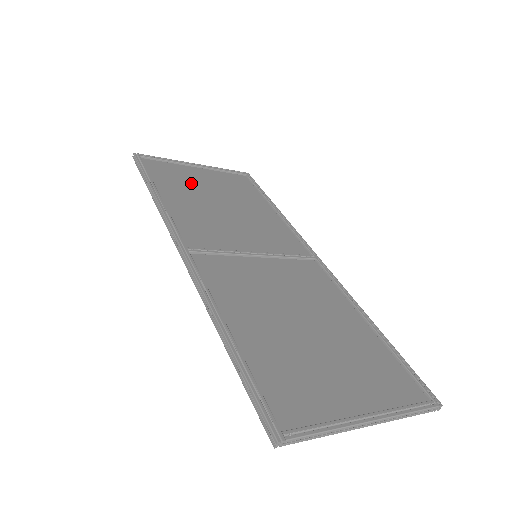
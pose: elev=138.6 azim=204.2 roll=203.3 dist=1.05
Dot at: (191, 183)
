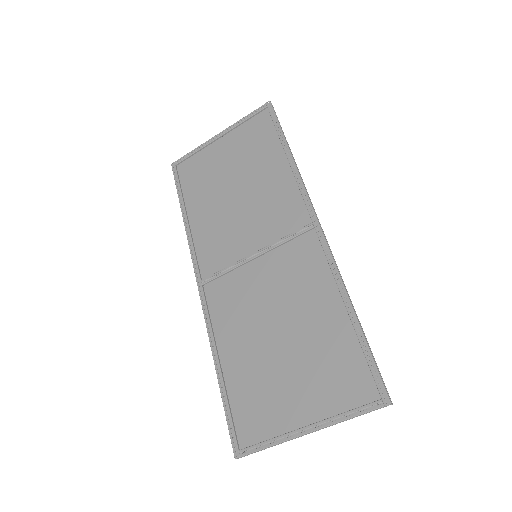
Dot at: (213, 173)
